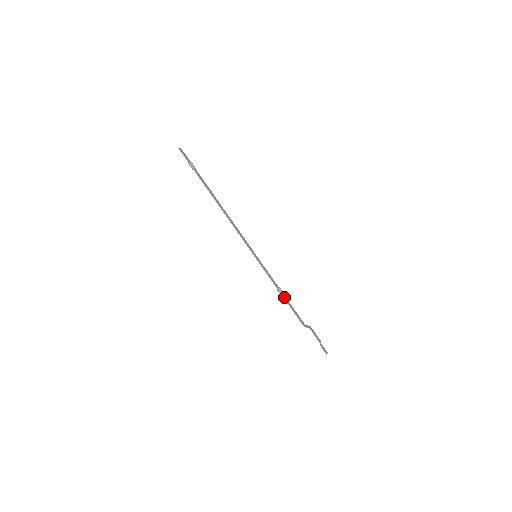
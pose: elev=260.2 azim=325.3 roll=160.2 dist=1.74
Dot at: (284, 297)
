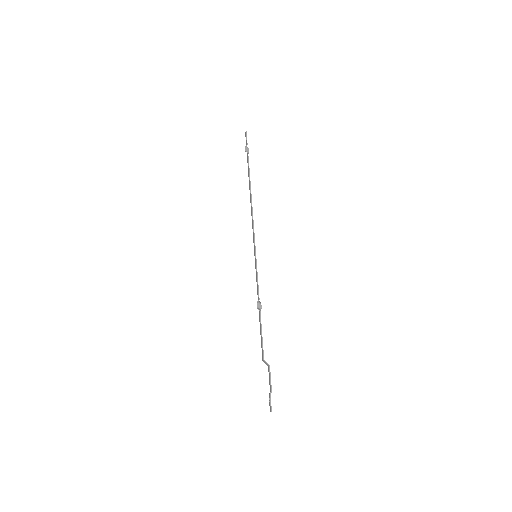
Dot at: (260, 314)
